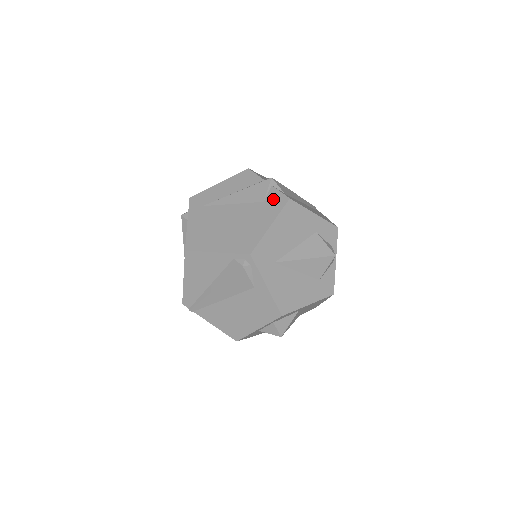
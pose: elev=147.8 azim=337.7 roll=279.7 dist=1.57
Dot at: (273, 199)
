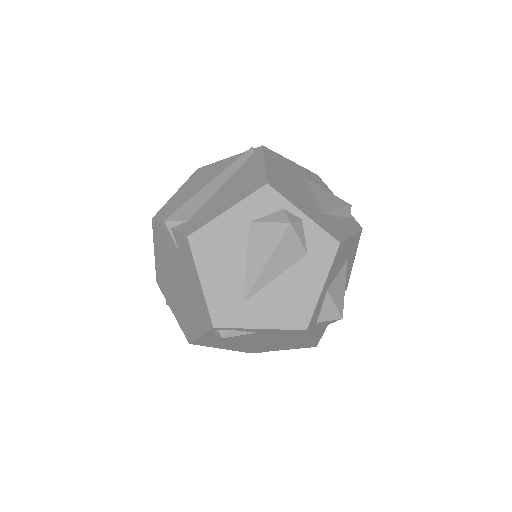
Dot at: (181, 247)
